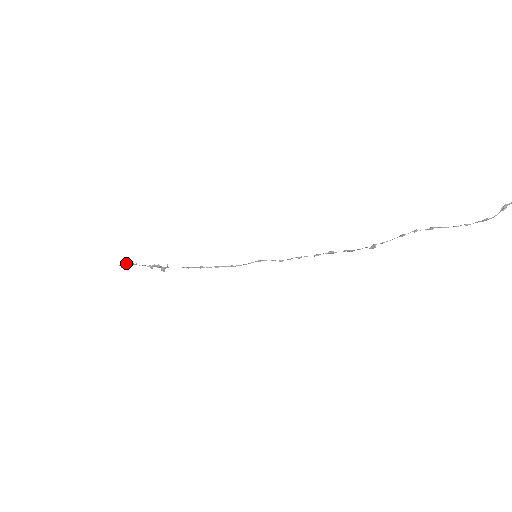
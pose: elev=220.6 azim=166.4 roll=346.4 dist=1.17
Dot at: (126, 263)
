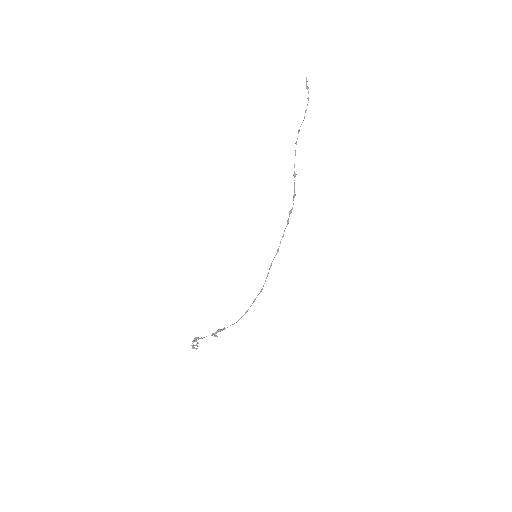
Dot at: (193, 341)
